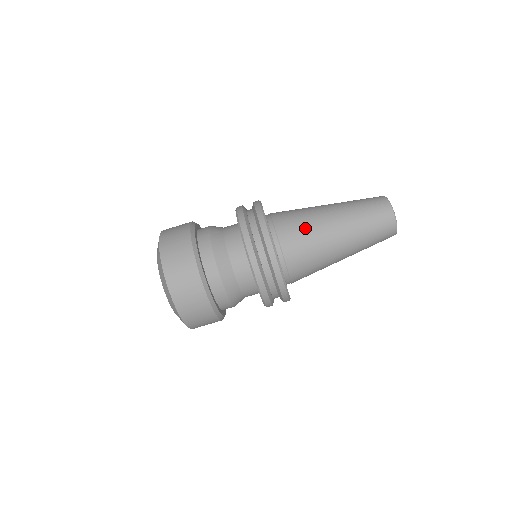
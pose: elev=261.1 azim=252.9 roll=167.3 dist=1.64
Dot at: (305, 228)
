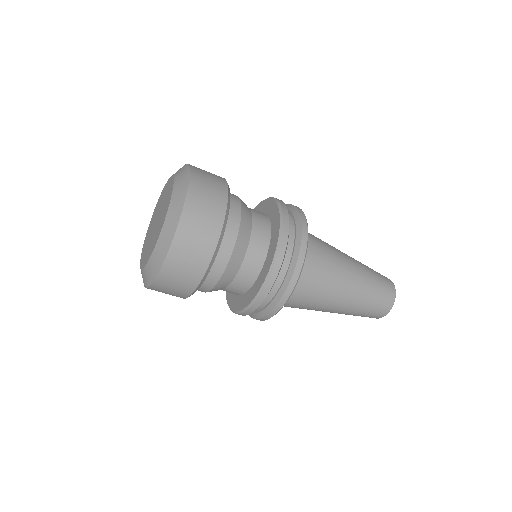
Dot at: (303, 308)
